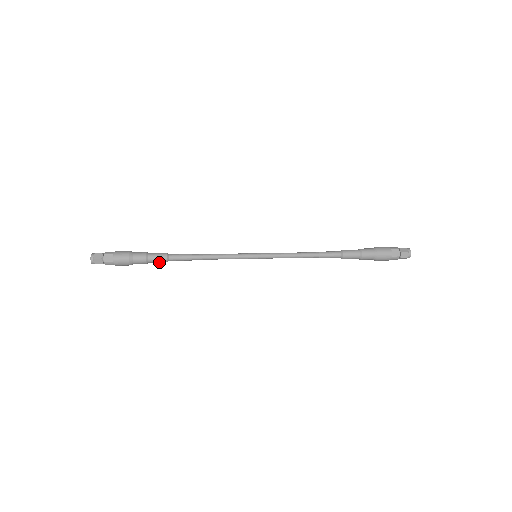
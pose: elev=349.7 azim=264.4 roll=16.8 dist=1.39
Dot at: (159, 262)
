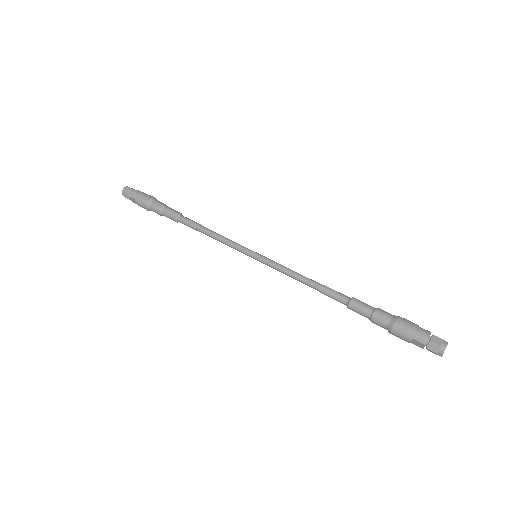
Dot at: occluded
